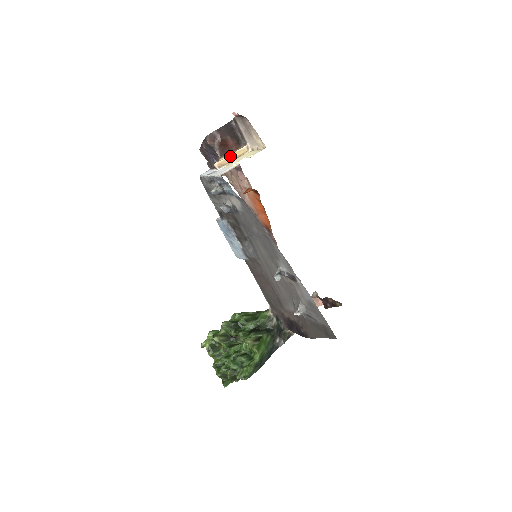
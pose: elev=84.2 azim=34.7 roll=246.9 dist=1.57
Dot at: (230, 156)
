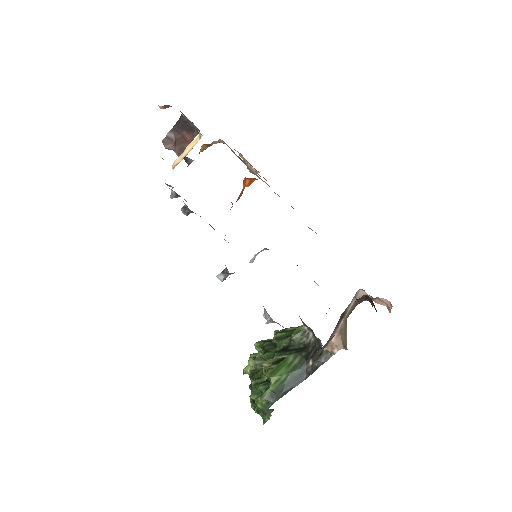
Dot at: (183, 152)
